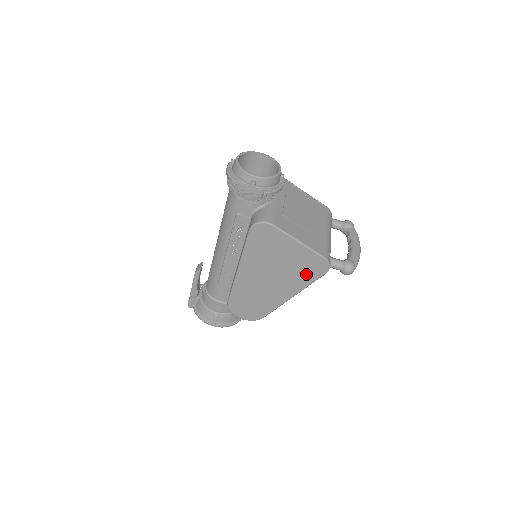
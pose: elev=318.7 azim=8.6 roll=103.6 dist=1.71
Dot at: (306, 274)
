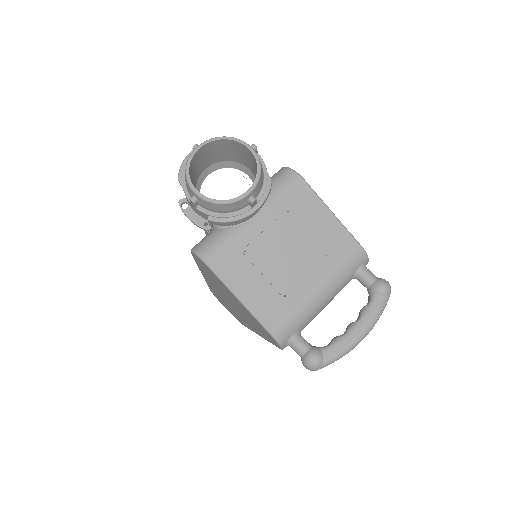
Dot at: (262, 332)
